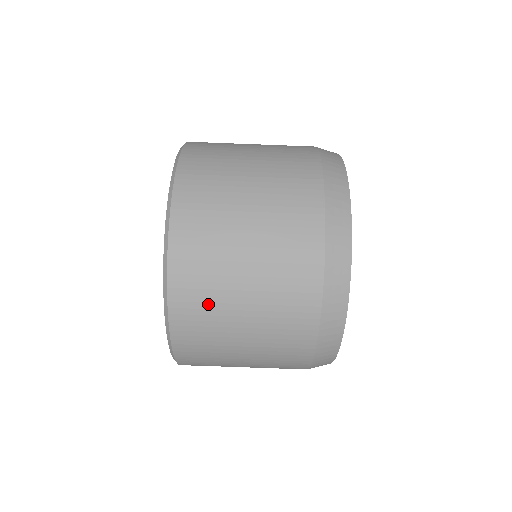
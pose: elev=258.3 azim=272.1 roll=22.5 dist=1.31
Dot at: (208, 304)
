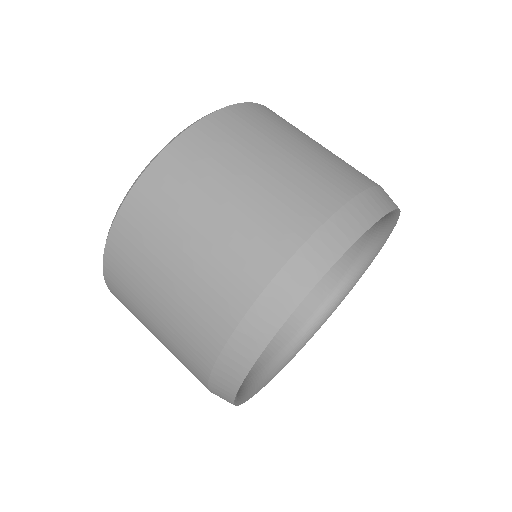
Dot at: (250, 132)
